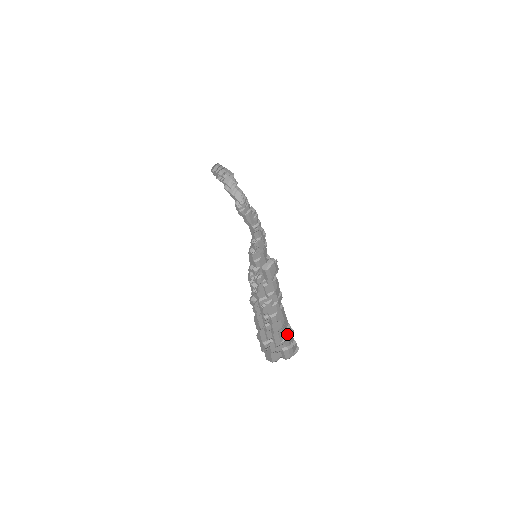
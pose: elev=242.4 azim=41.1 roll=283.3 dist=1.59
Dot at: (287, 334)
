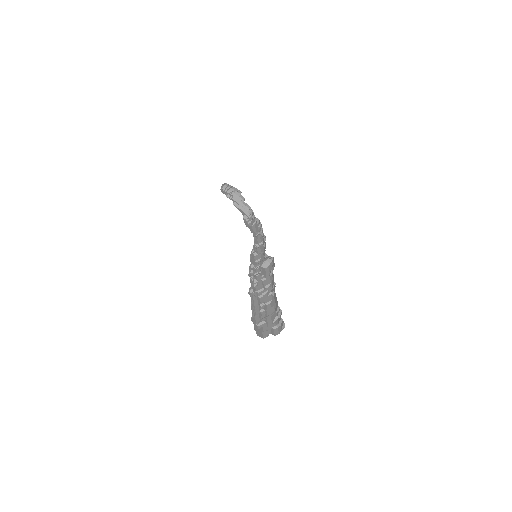
Dot at: occluded
